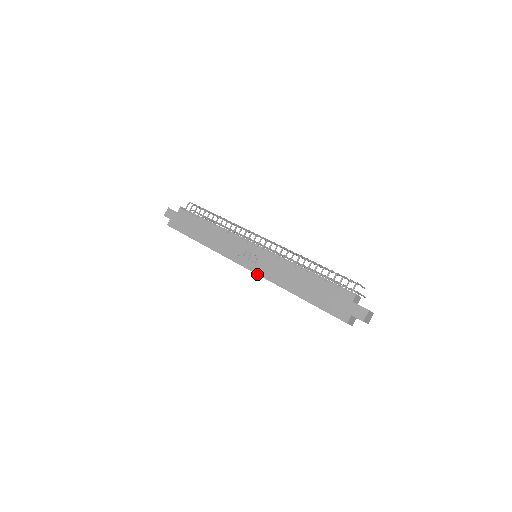
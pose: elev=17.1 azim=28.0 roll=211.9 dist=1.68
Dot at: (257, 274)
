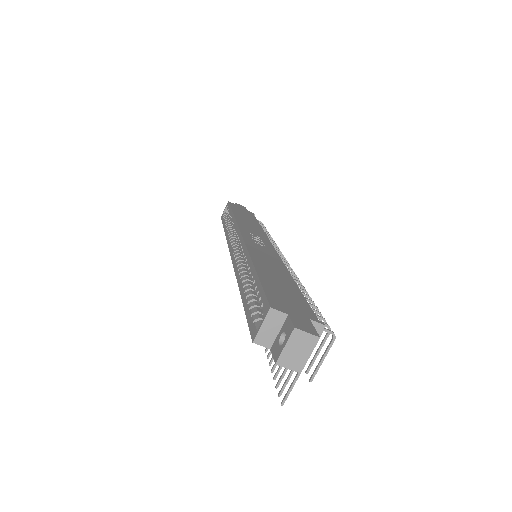
Dot at: (244, 240)
